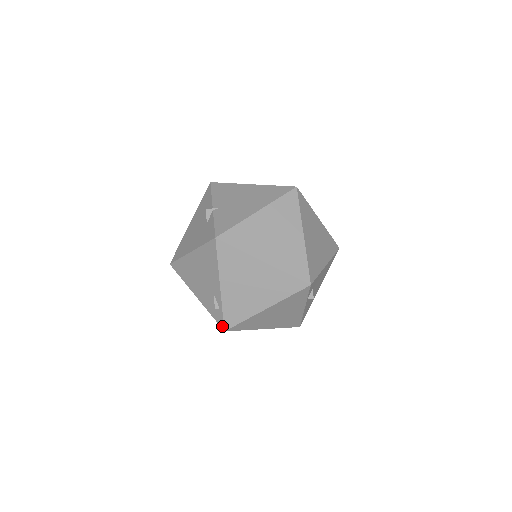
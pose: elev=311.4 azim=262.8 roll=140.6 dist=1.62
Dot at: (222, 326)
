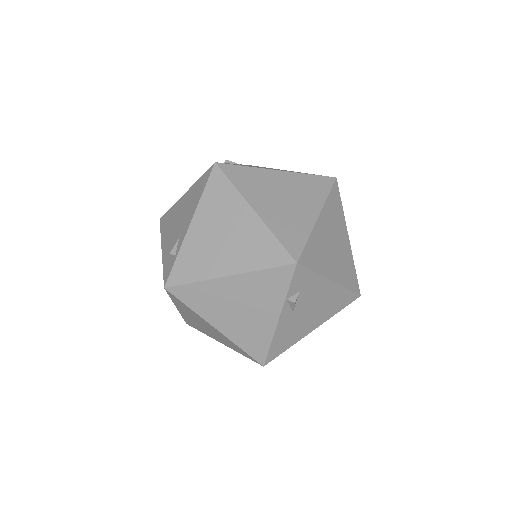
Dot at: (165, 281)
